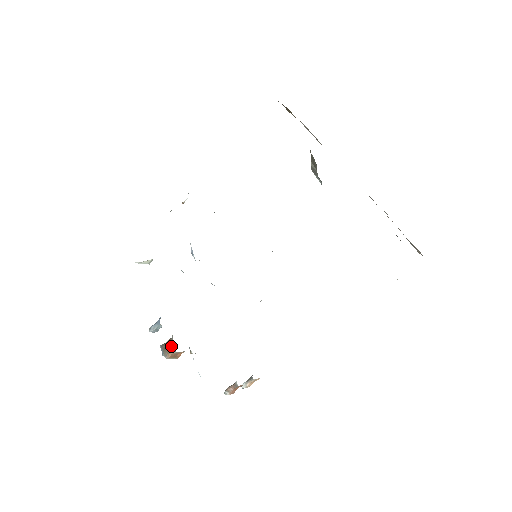
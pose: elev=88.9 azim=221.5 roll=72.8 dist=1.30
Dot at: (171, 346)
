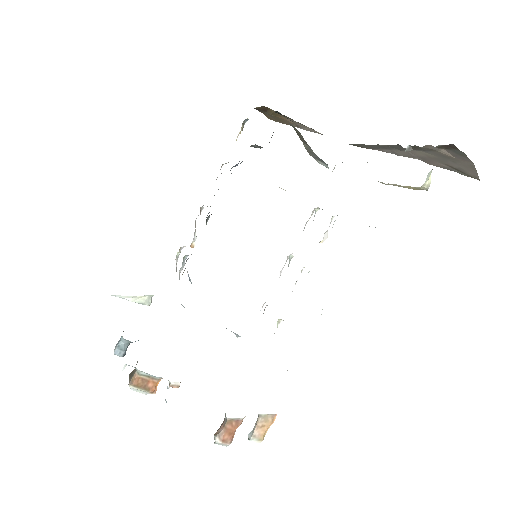
Dot at: occluded
